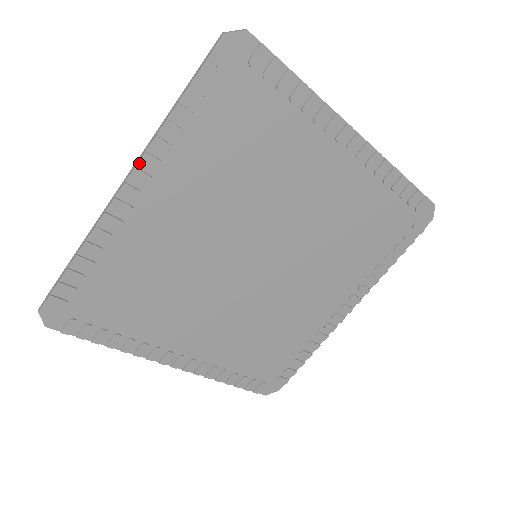
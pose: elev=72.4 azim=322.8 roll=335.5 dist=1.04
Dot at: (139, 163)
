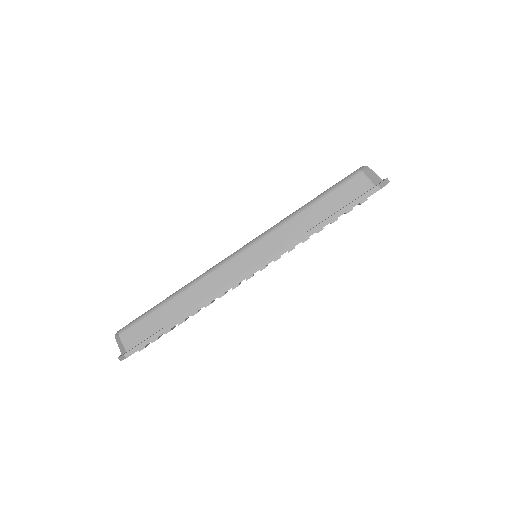
Dot at: (270, 262)
